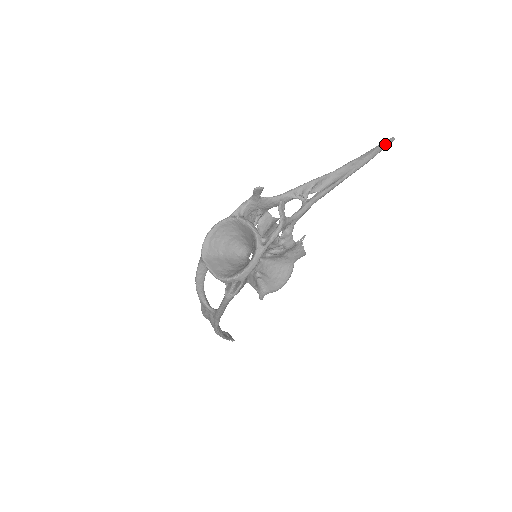
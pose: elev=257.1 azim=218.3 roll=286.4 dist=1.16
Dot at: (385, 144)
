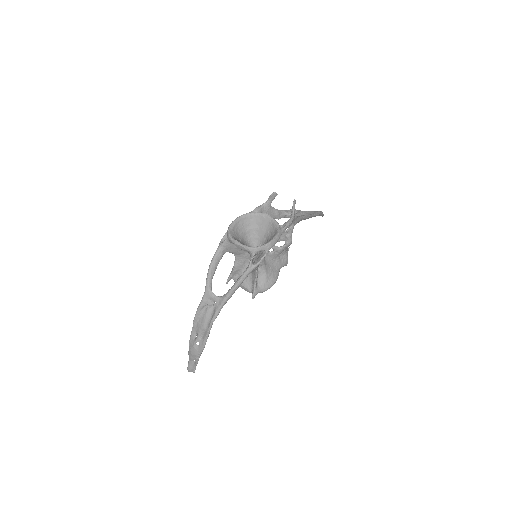
Dot at: (322, 213)
